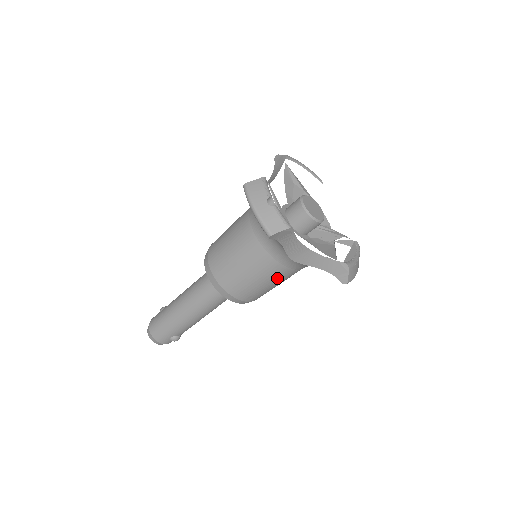
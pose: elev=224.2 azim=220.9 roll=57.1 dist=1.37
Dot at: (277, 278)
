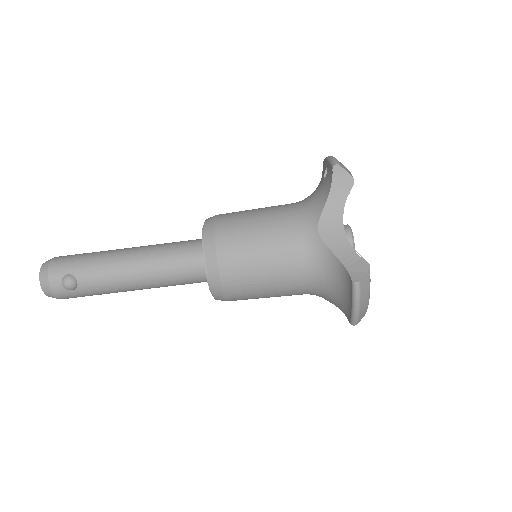
Dot at: (278, 252)
